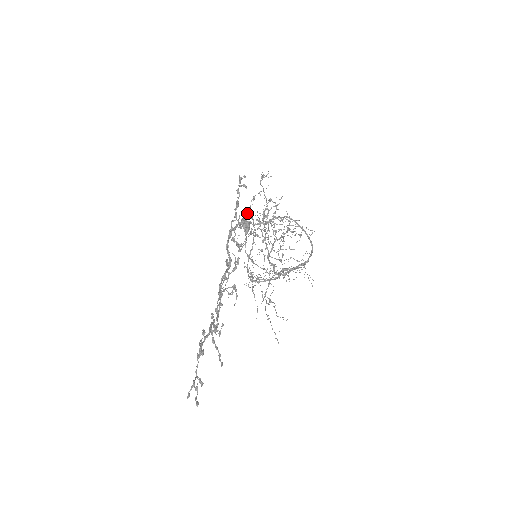
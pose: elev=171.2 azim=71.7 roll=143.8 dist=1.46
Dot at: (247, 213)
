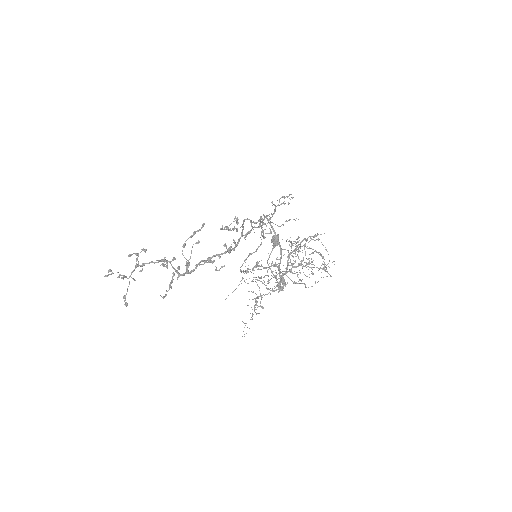
Dot at: occluded
